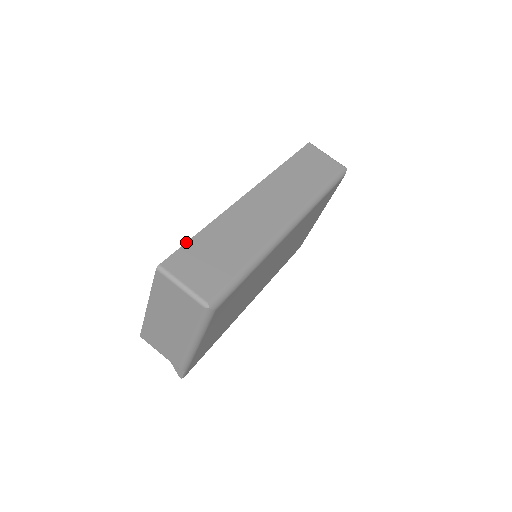
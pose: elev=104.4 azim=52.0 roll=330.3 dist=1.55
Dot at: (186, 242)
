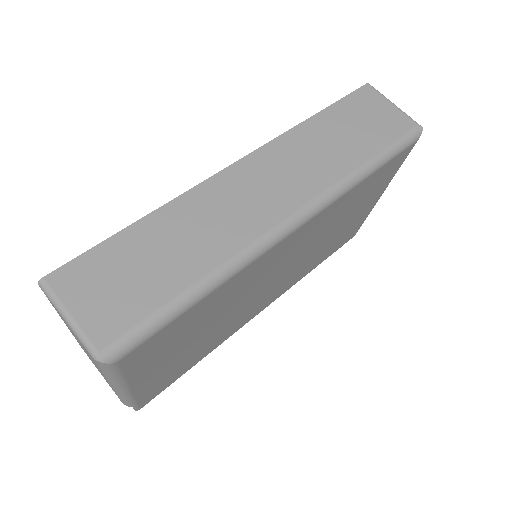
Dot at: occluded
